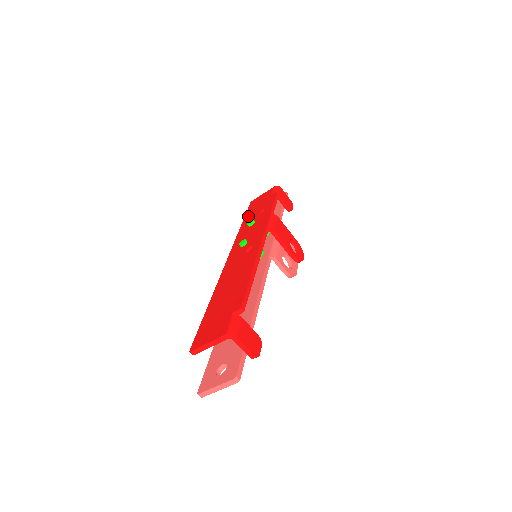
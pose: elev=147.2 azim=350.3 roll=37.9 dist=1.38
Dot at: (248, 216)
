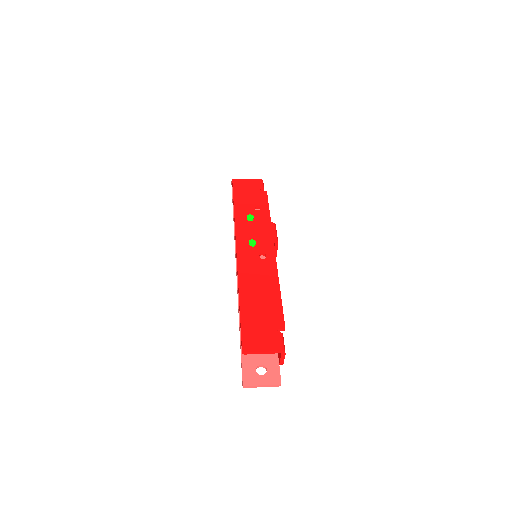
Dot at: (239, 202)
